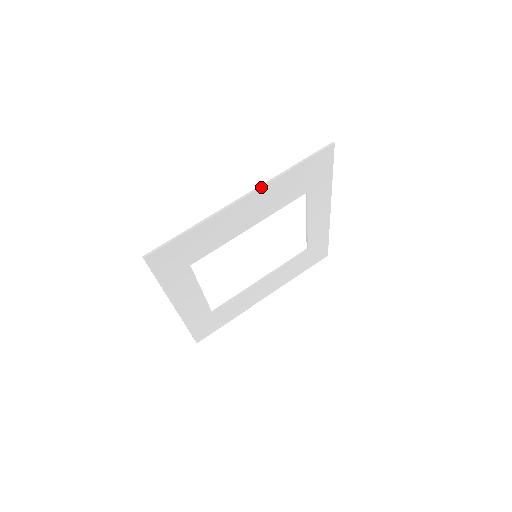
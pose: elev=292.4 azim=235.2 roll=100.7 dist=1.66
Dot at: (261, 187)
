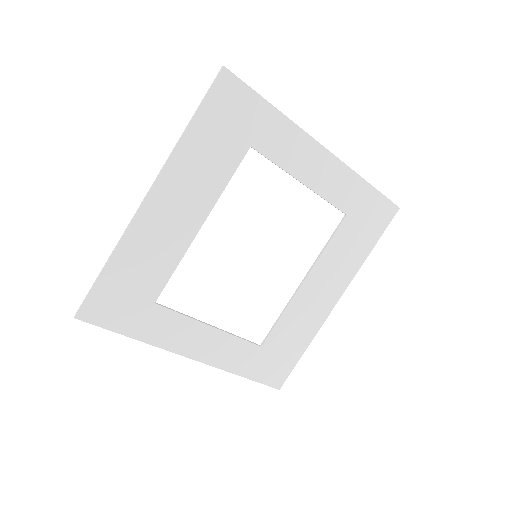
Dot at: (160, 174)
